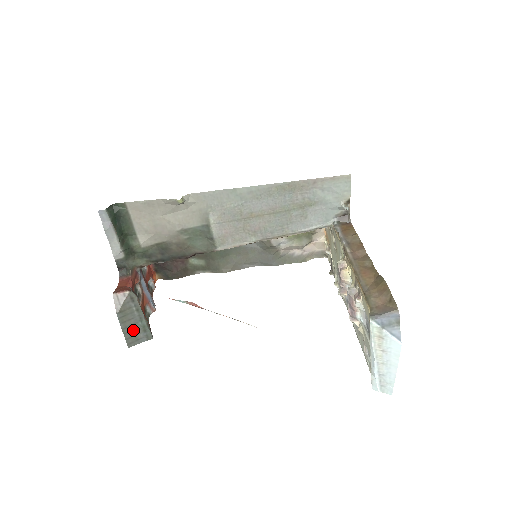
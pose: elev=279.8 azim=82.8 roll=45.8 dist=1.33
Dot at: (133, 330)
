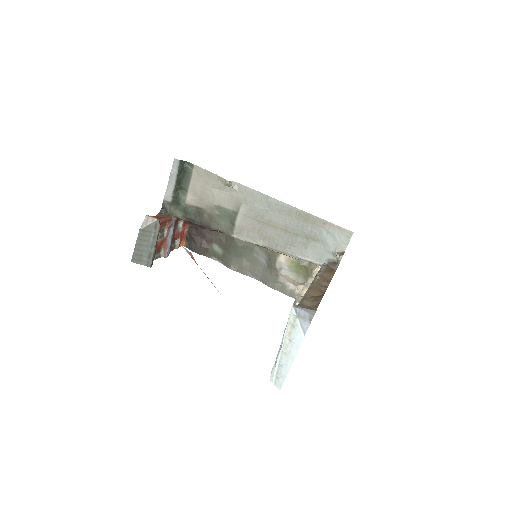
Dot at: (142, 250)
